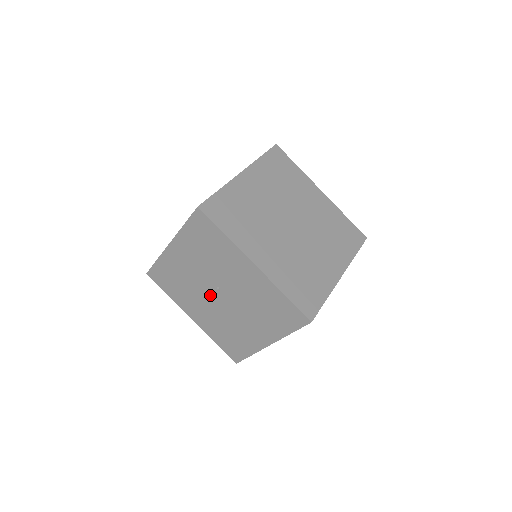
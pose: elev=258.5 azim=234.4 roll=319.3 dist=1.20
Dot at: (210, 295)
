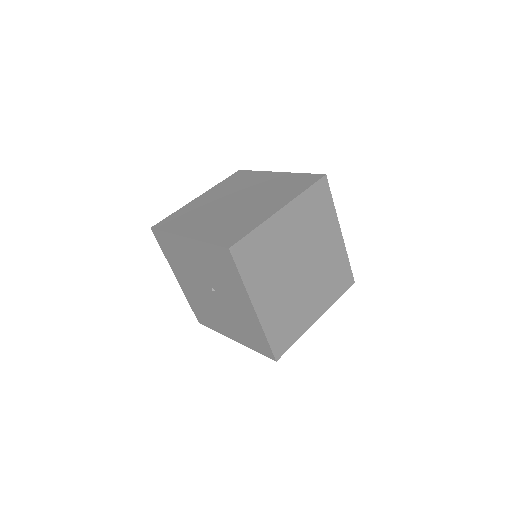
Dot at: (203, 285)
